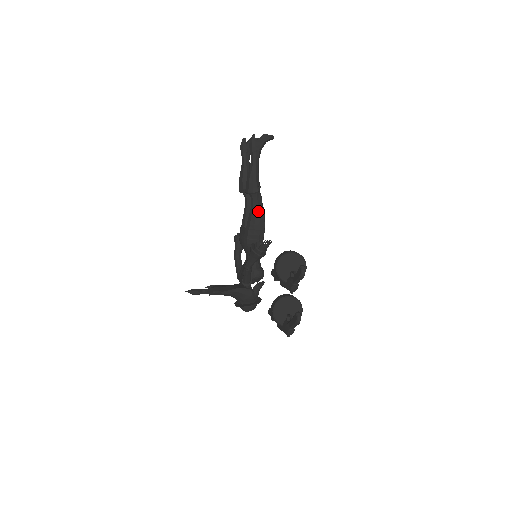
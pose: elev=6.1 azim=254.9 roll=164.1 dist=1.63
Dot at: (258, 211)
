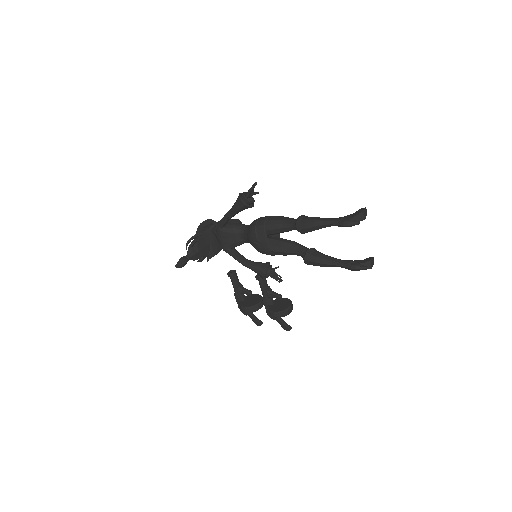
Dot at: occluded
